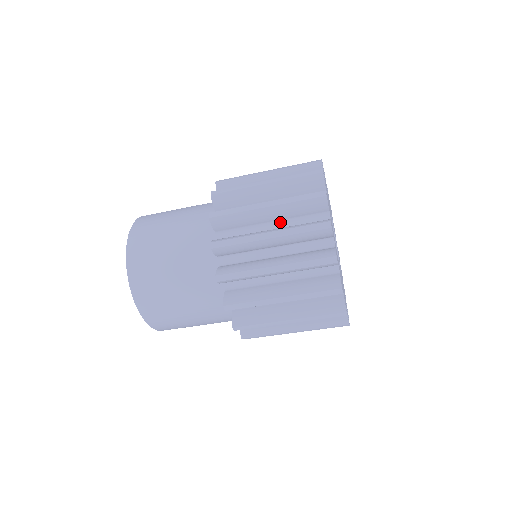
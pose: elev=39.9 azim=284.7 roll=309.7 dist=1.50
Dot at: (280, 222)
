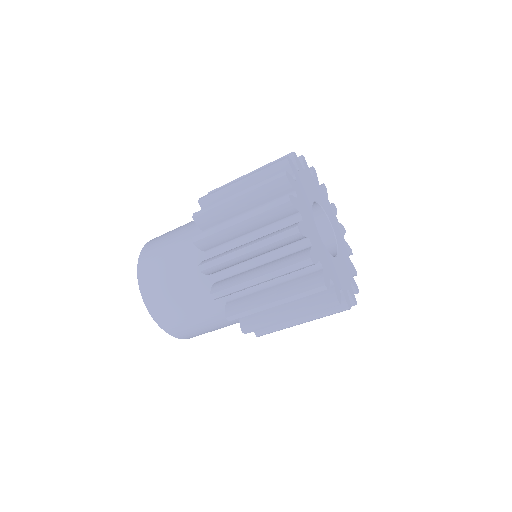
Dot at: occluded
